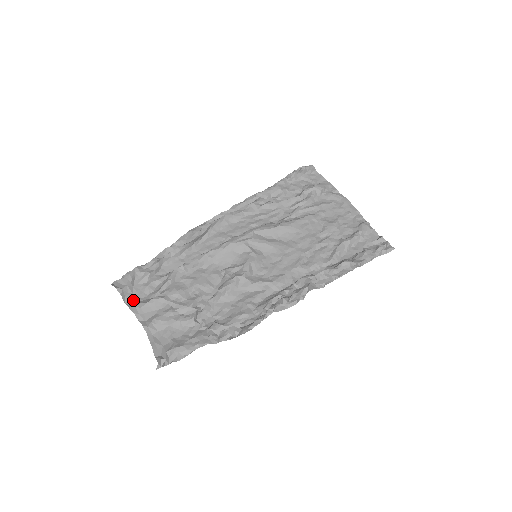
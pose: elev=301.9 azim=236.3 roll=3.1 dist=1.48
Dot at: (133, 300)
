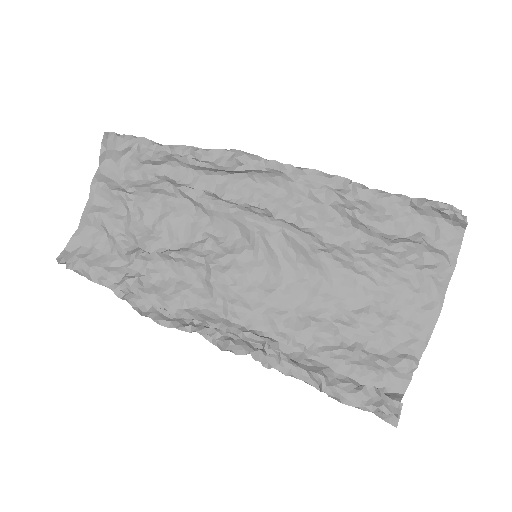
Dot at: (108, 170)
